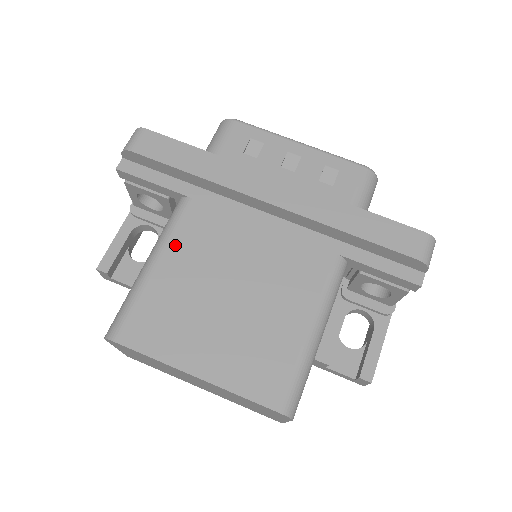
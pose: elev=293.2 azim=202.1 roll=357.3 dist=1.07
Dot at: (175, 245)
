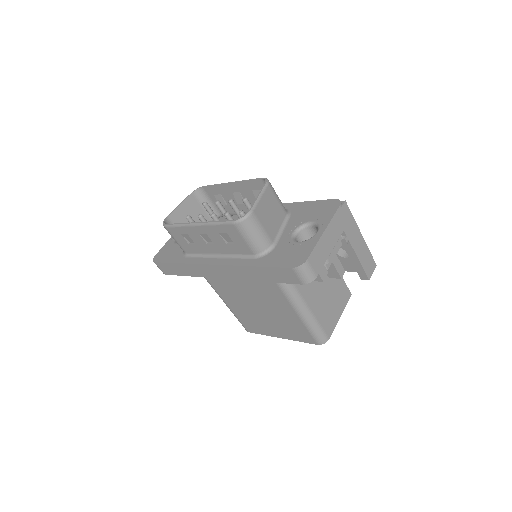
Dot at: (222, 295)
